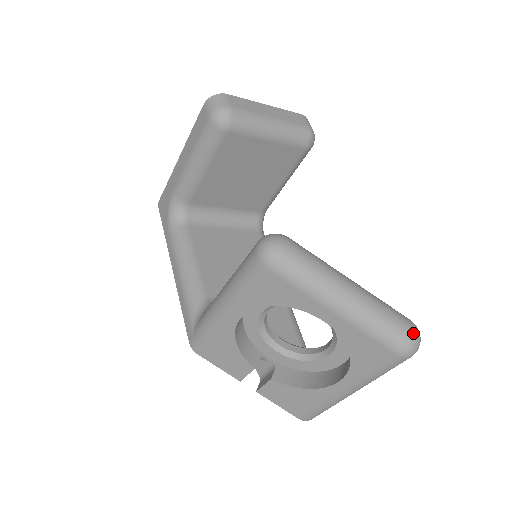
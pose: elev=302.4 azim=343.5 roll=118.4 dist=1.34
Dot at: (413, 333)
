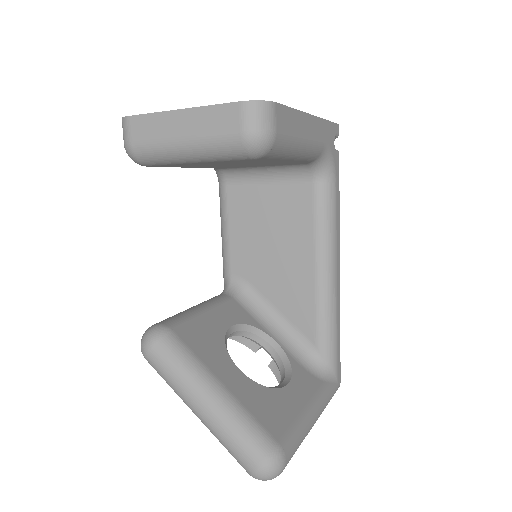
Dot at: (252, 472)
